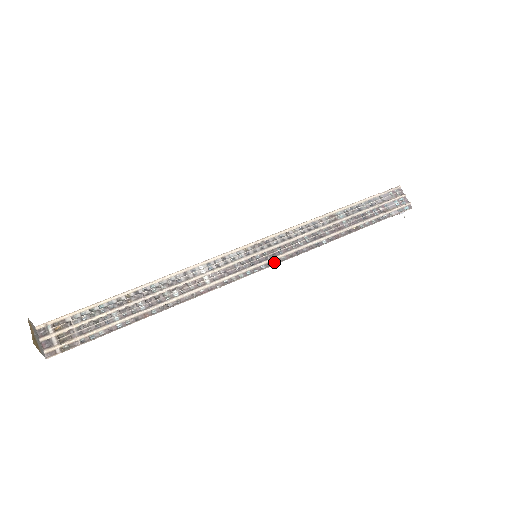
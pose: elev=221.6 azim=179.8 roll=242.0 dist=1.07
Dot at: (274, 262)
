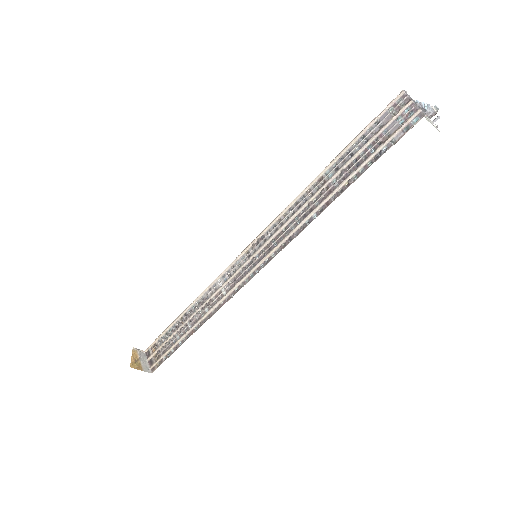
Dot at: (271, 257)
